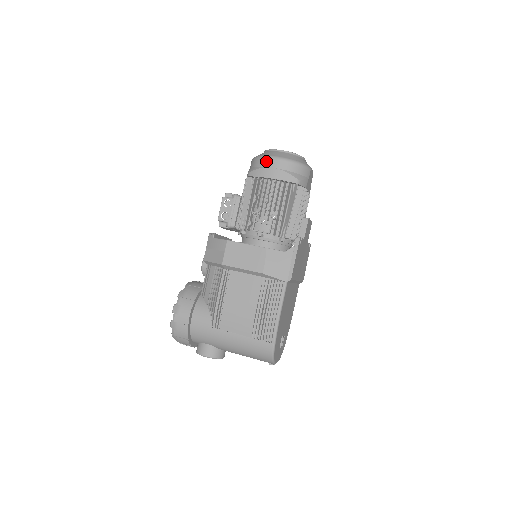
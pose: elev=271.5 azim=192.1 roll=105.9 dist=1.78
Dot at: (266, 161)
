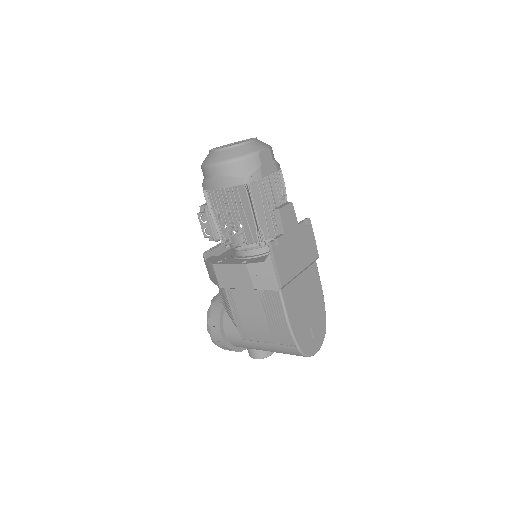
Dot at: (207, 171)
